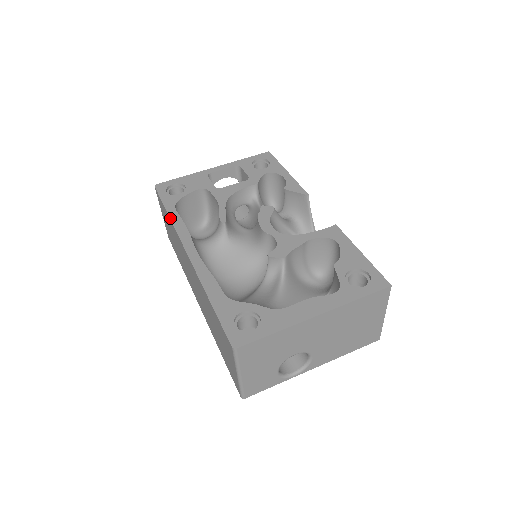
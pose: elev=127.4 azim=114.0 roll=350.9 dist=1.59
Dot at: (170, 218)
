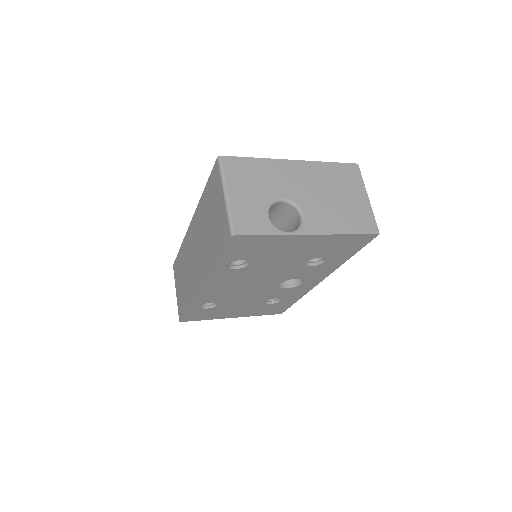
Dot at: (182, 244)
